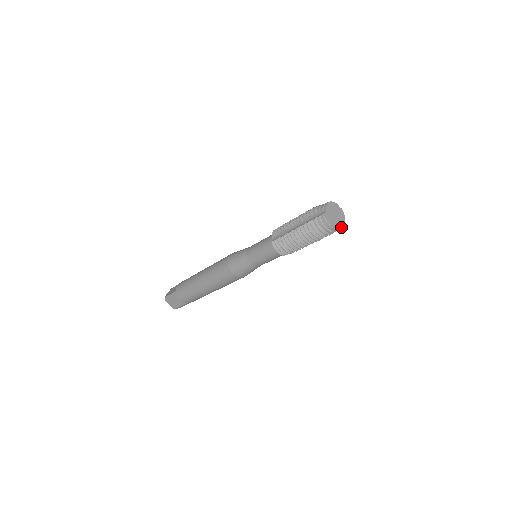
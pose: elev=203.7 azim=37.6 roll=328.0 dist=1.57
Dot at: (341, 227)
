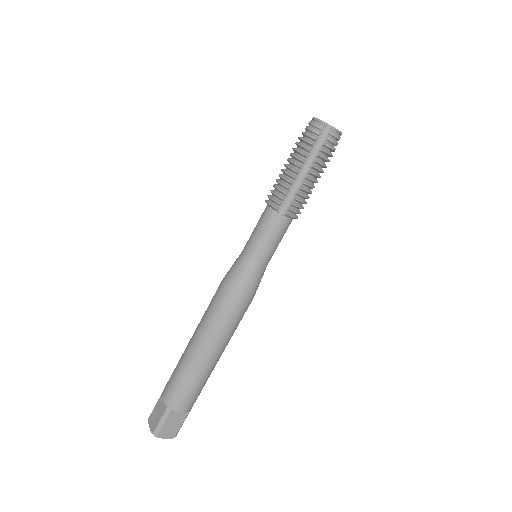
Dot at: (331, 128)
